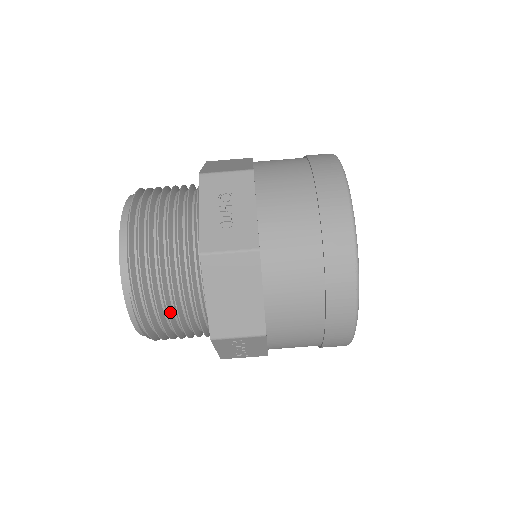
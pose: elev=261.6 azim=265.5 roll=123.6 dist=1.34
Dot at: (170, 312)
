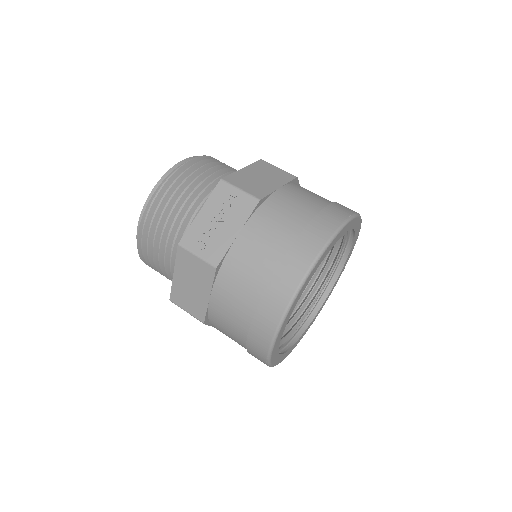
Dot at: (201, 178)
